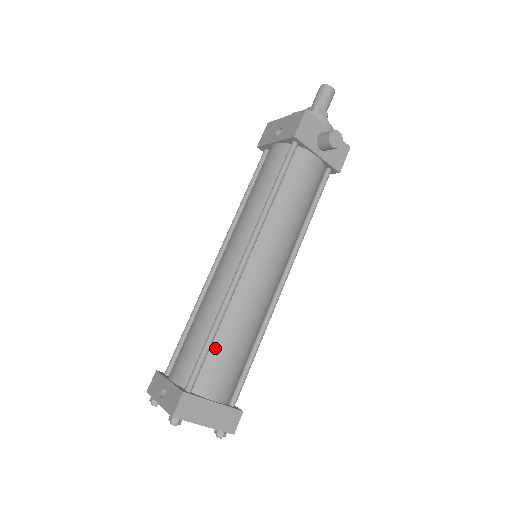
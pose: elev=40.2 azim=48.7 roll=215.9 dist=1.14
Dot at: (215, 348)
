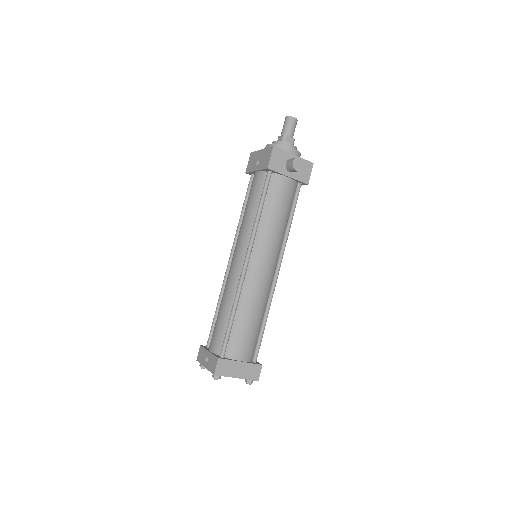
Dot at: (235, 326)
